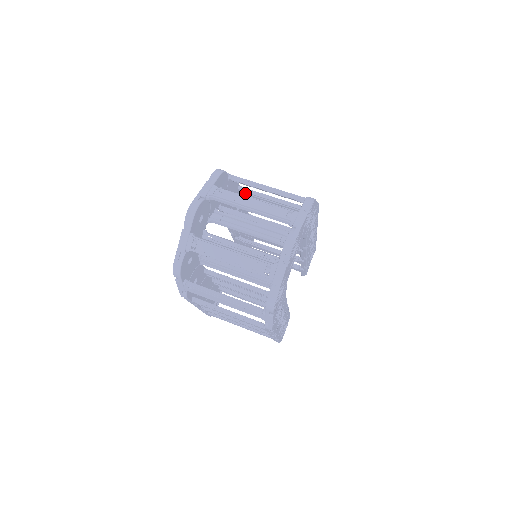
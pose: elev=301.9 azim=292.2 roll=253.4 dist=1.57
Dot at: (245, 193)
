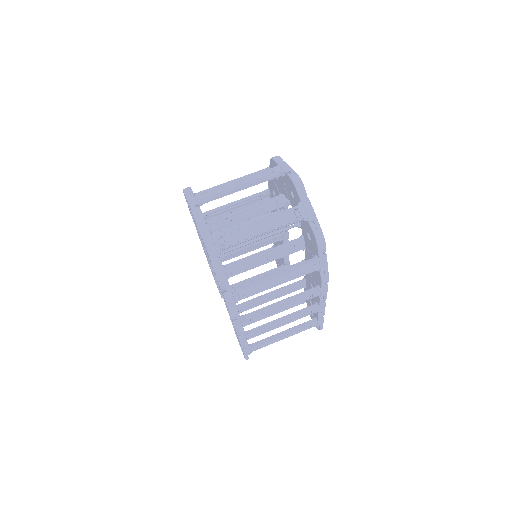
Dot at: (206, 217)
